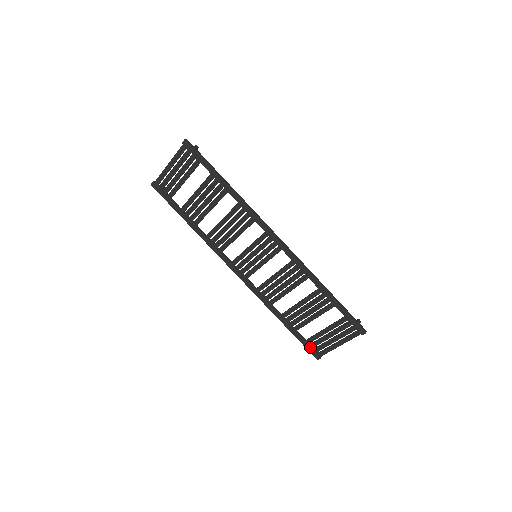
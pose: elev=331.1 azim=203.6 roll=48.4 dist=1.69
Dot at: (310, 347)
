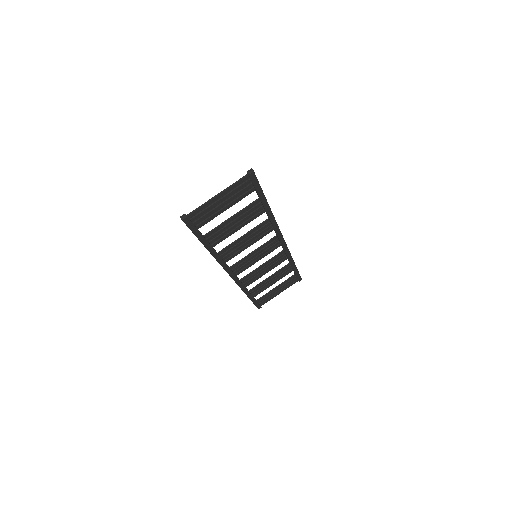
Dot at: (259, 304)
